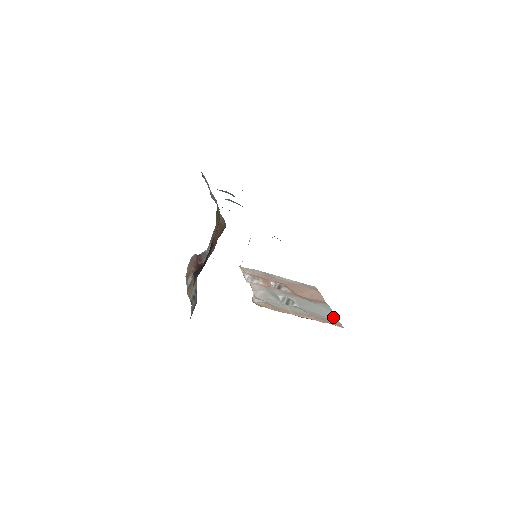
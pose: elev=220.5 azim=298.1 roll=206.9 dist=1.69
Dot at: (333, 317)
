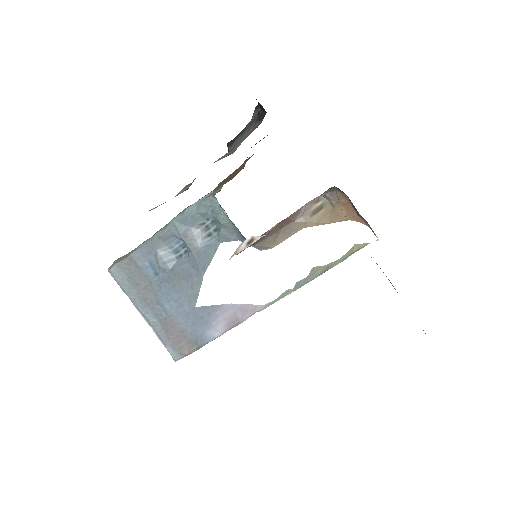
Dot at: occluded
